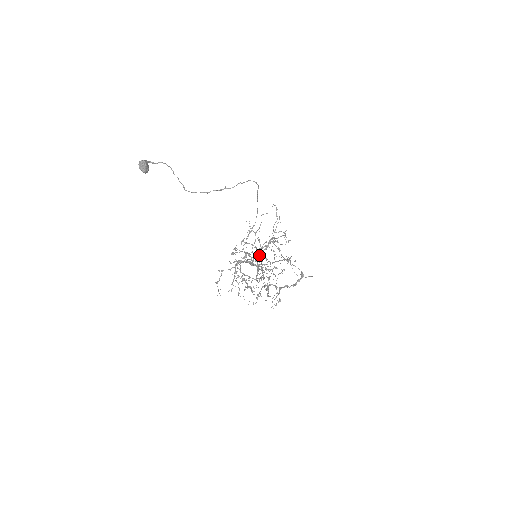
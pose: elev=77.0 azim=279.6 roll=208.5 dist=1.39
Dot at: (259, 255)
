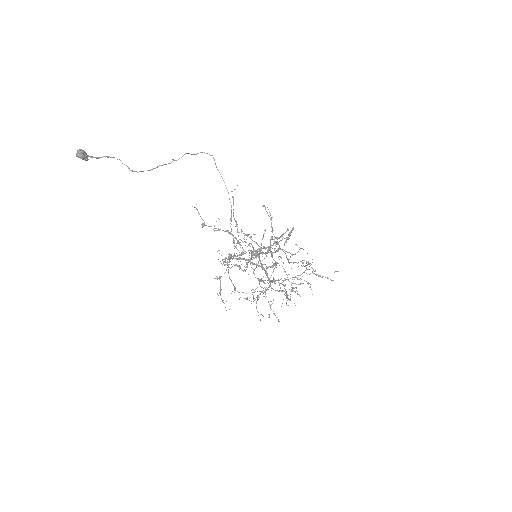
Dot at: (280, 283)
